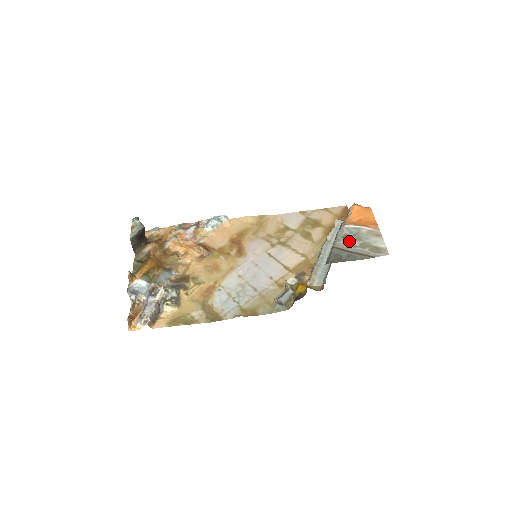
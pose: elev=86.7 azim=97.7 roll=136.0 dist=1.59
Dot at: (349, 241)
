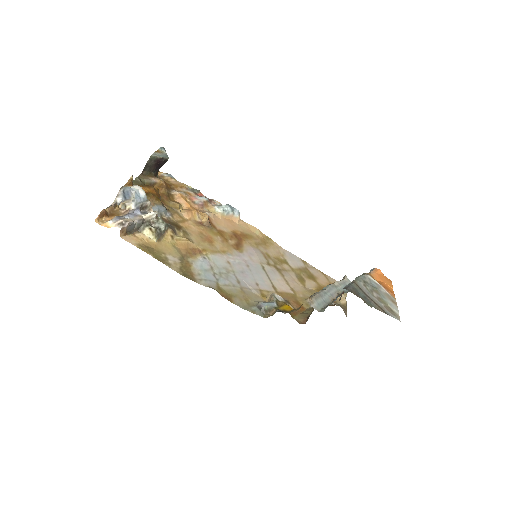
Dot at: (369, 288)
